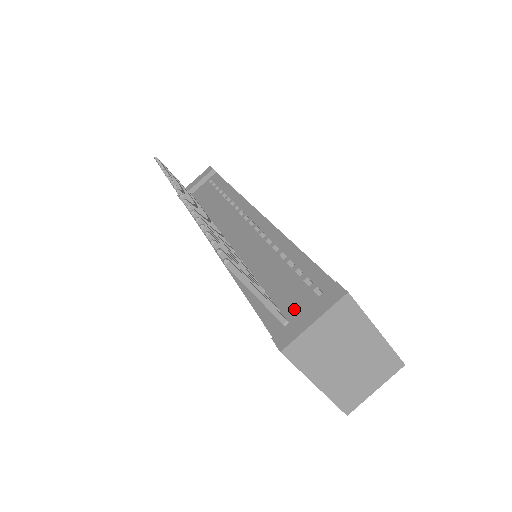
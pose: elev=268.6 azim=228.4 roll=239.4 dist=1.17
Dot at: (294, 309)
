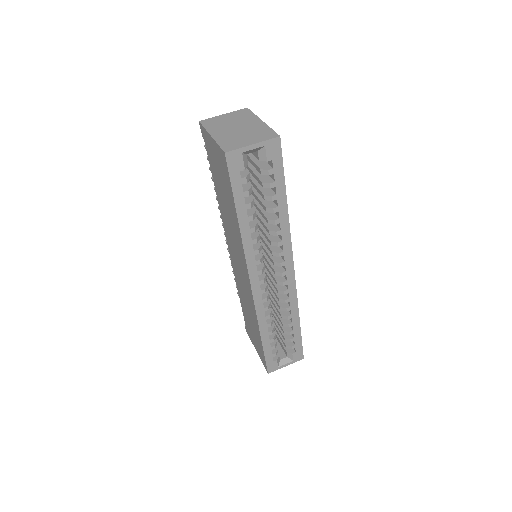
Dot at: occluded
